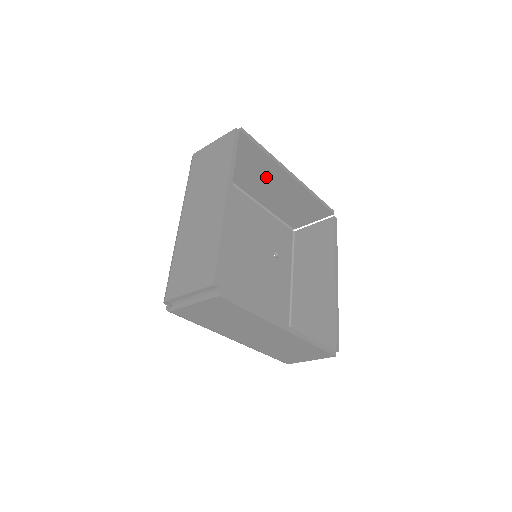
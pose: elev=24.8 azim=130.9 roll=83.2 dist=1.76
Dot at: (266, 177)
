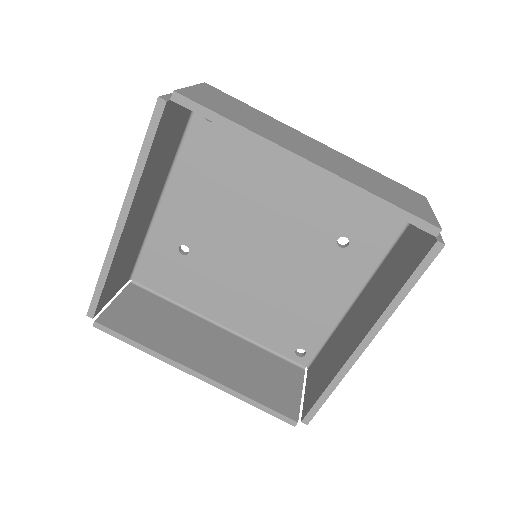
Dot at: occluded
